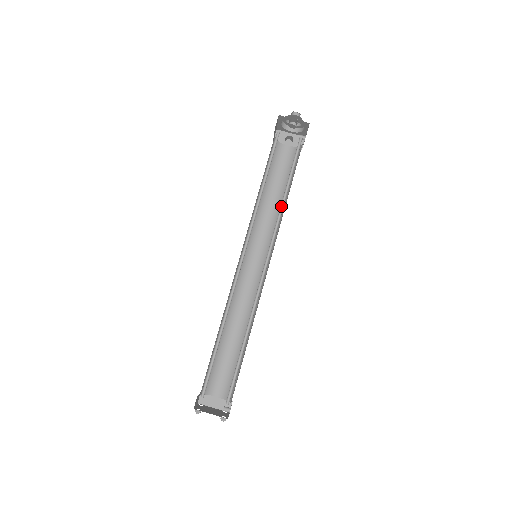
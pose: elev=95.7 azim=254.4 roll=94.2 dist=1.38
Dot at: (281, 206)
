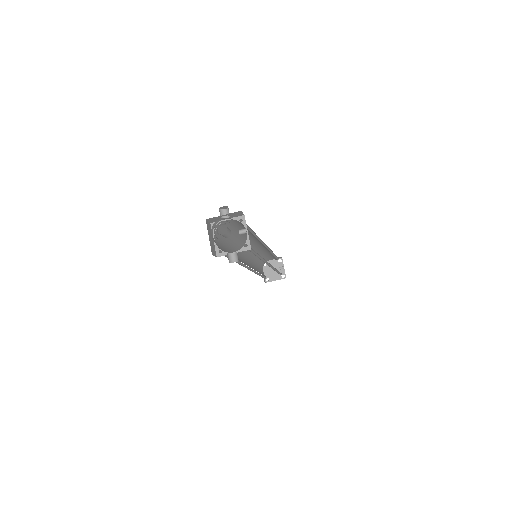
Dot at: (259, 256)
